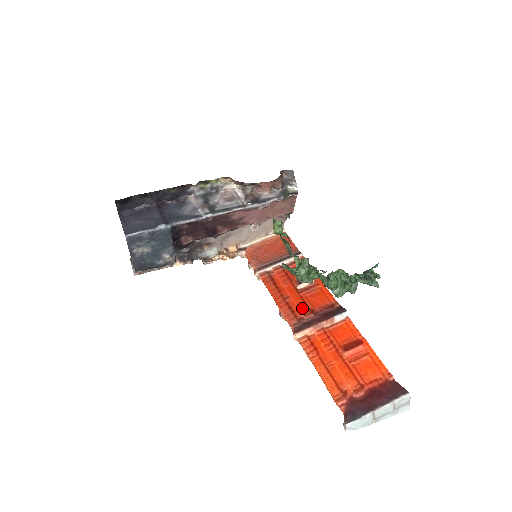
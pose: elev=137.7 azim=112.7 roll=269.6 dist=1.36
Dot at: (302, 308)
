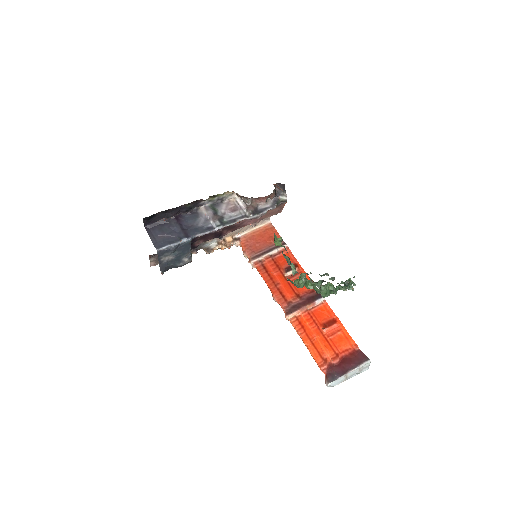
Dot at: (290, 293)
